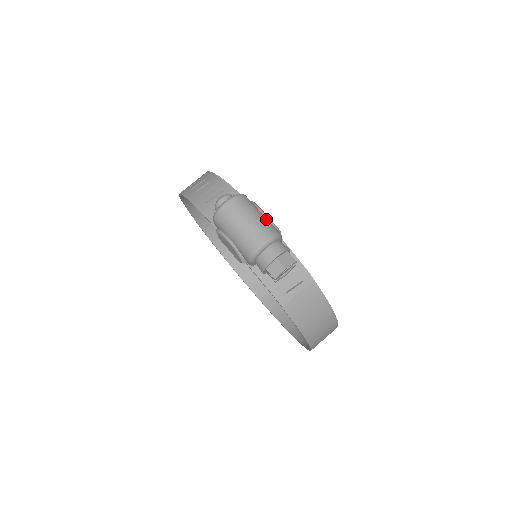
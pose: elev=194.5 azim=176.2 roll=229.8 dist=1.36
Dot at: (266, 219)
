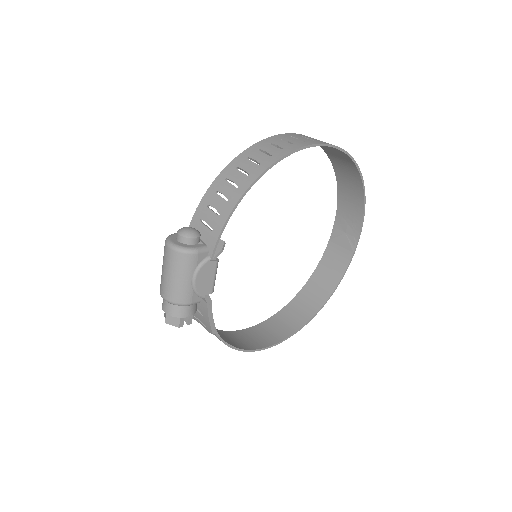
Dot at: (187, 286)
